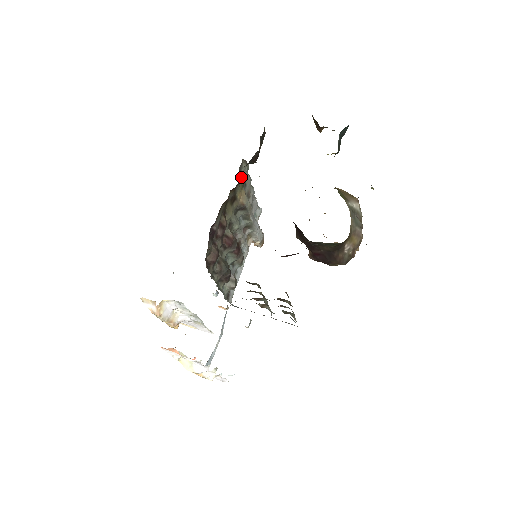
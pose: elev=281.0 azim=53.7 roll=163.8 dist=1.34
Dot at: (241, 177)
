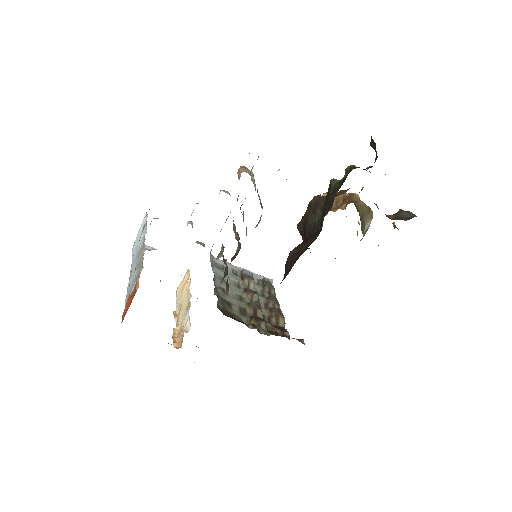
Dot at: occluded
